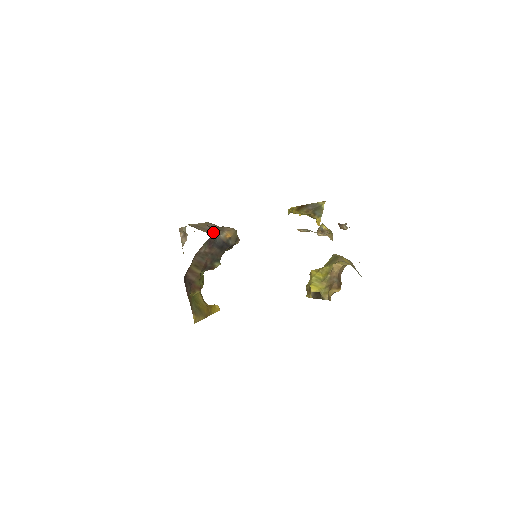
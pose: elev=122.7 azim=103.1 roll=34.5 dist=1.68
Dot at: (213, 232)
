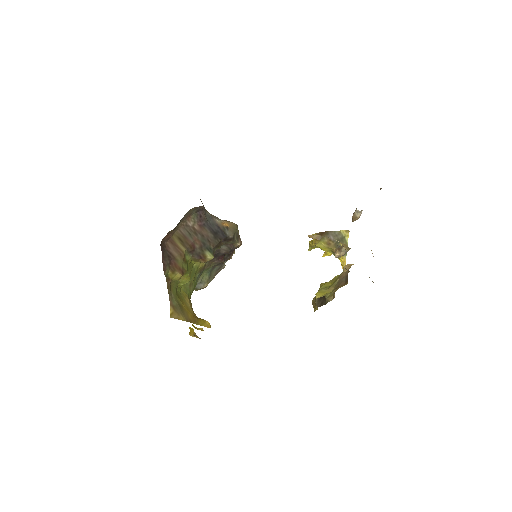
Dot at: (207, 212)
